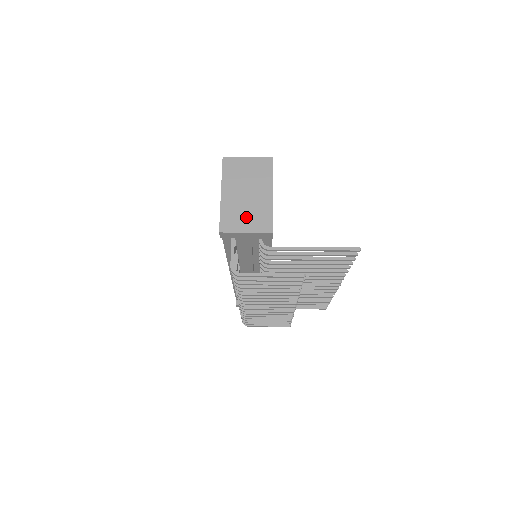
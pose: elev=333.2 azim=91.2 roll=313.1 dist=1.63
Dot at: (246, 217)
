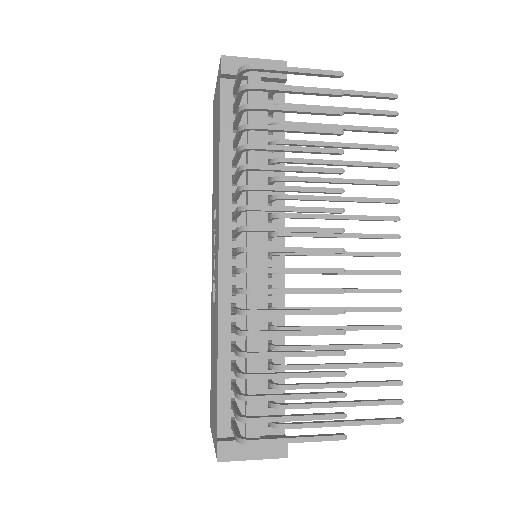
Dot at: occluded
